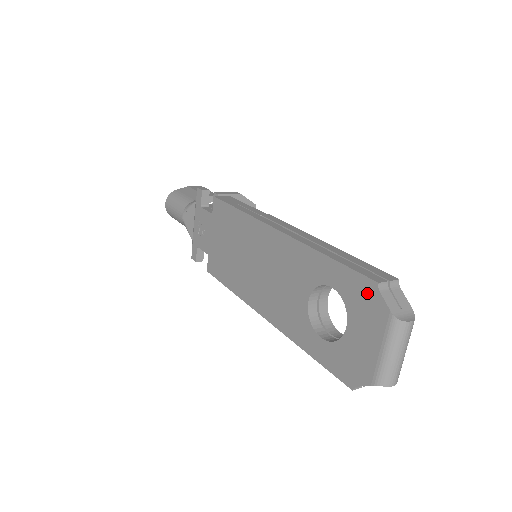
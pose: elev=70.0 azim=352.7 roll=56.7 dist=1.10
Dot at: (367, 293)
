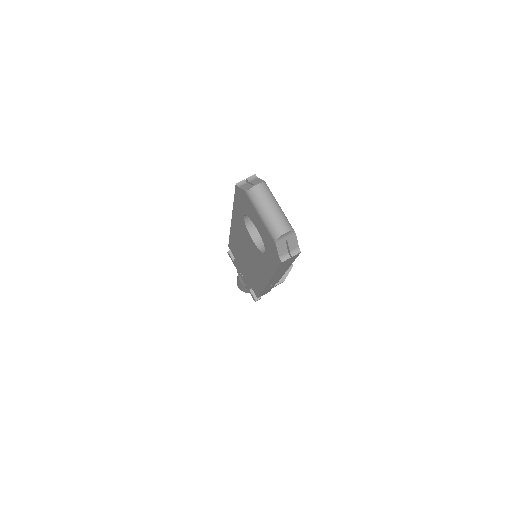
Dot at: (241, 196)
